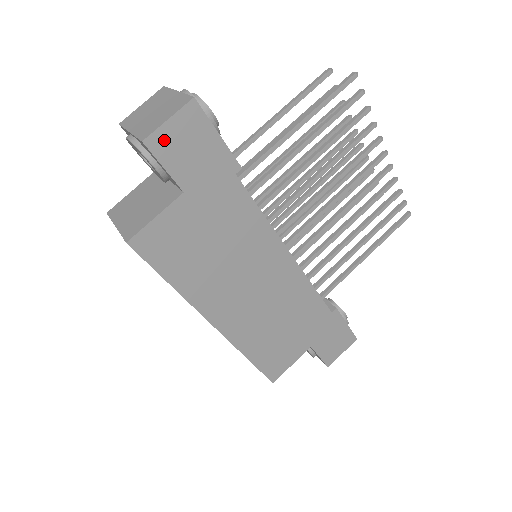
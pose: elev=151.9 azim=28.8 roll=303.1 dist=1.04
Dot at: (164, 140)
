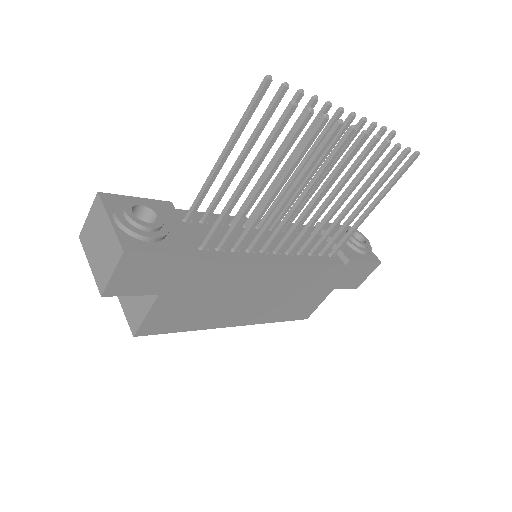
Dot at: (118, 285)
